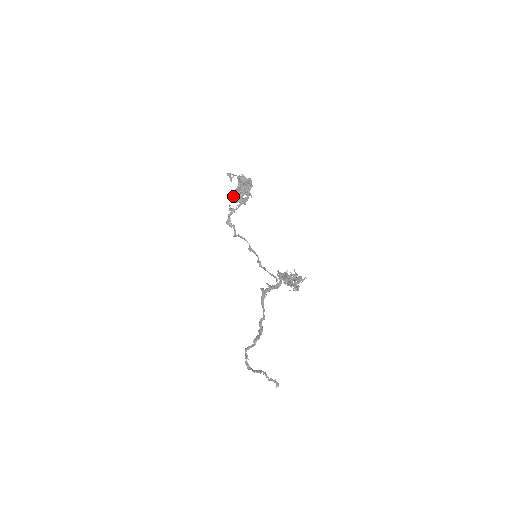
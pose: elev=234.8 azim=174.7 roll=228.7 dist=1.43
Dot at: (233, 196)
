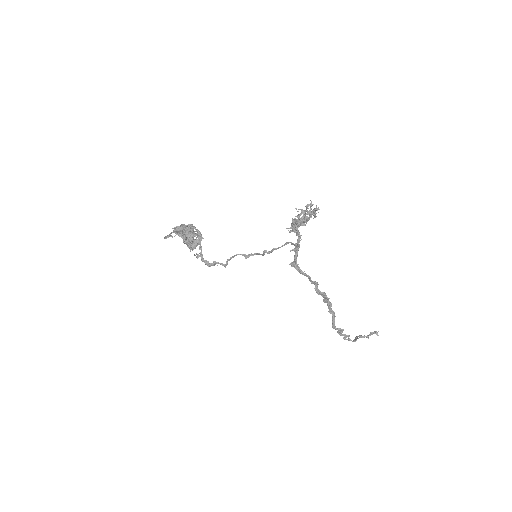
Dot at: occluded
